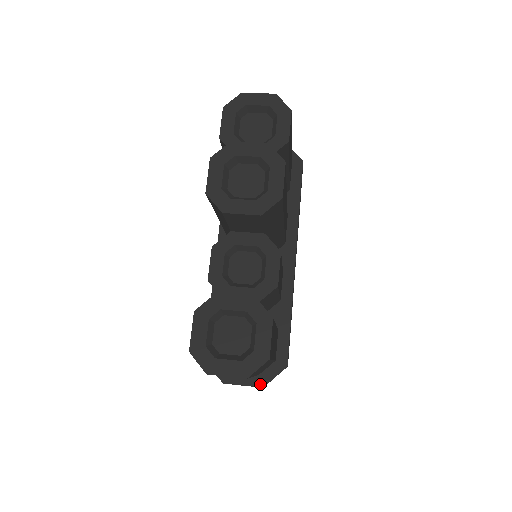
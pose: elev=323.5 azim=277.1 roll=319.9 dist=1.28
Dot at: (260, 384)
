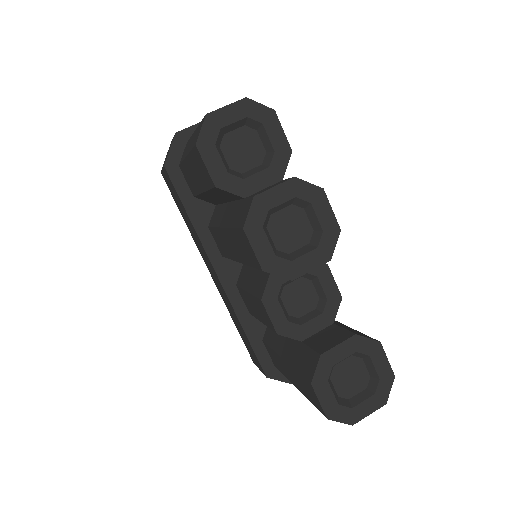
Dot at: occluded
